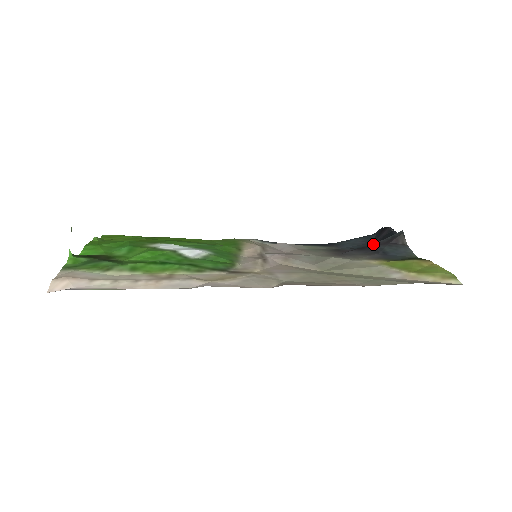
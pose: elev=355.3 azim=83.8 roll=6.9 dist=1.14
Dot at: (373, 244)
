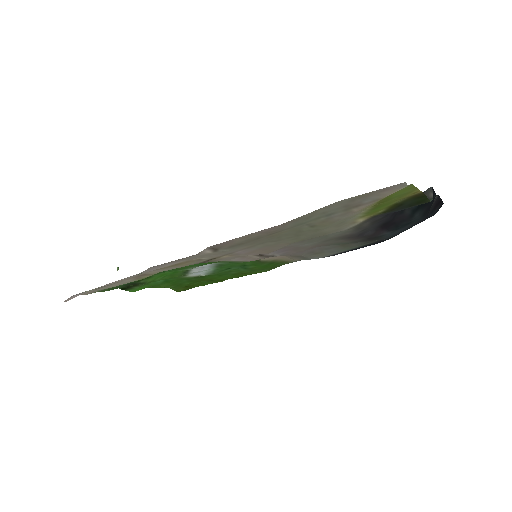
Dot at: (396, 213)
